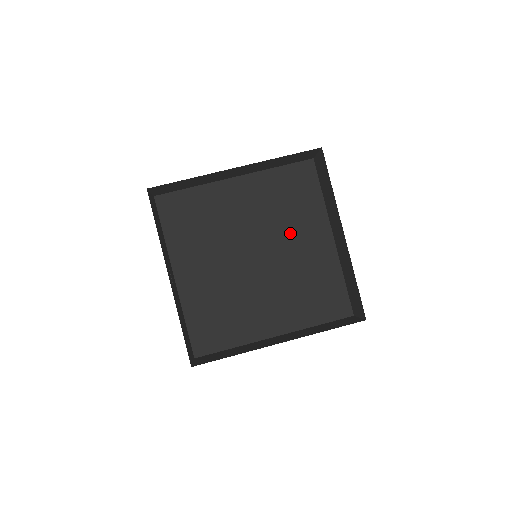
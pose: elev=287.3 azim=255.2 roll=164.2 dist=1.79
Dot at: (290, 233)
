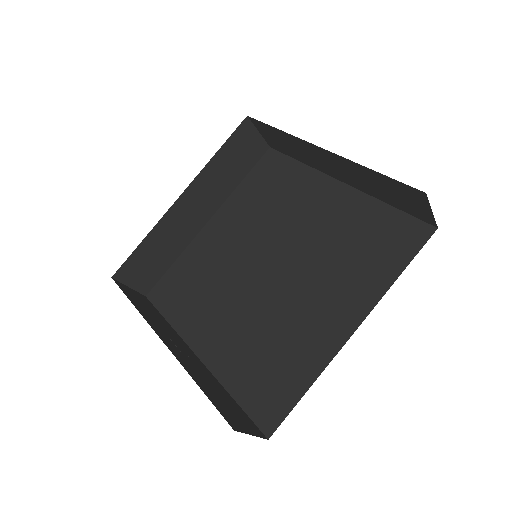
Dot at: (291, 217)
